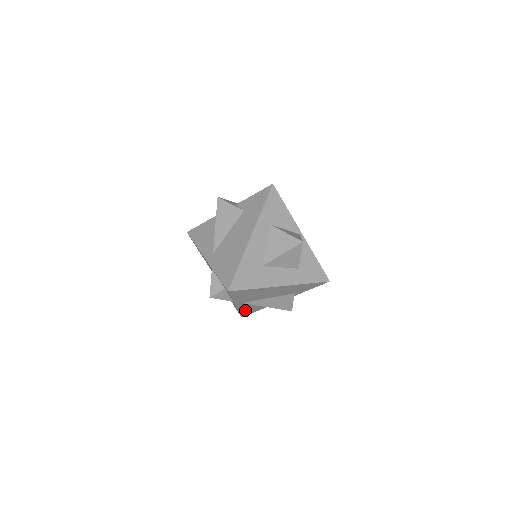
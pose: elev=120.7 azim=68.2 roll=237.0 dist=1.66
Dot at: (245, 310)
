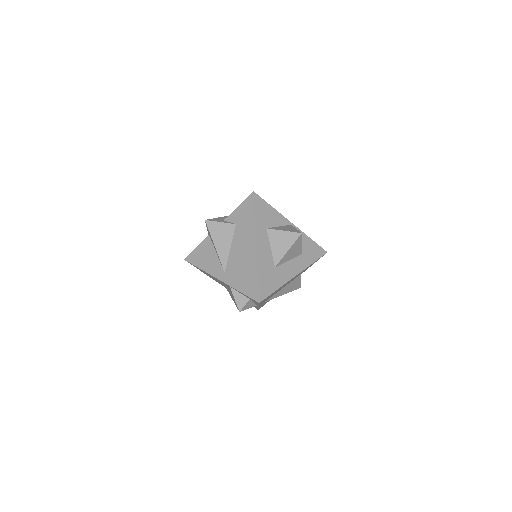
Dot at: (263, 304)
